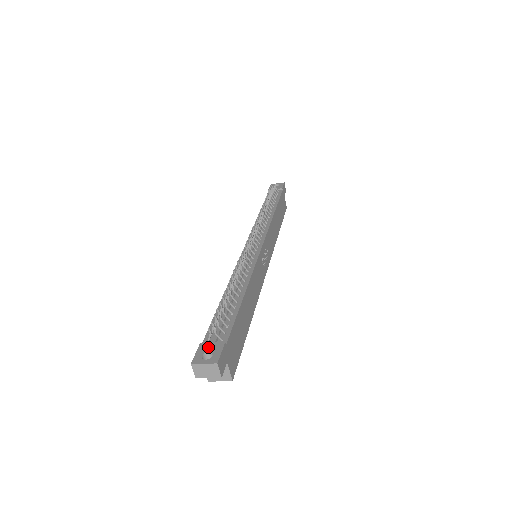
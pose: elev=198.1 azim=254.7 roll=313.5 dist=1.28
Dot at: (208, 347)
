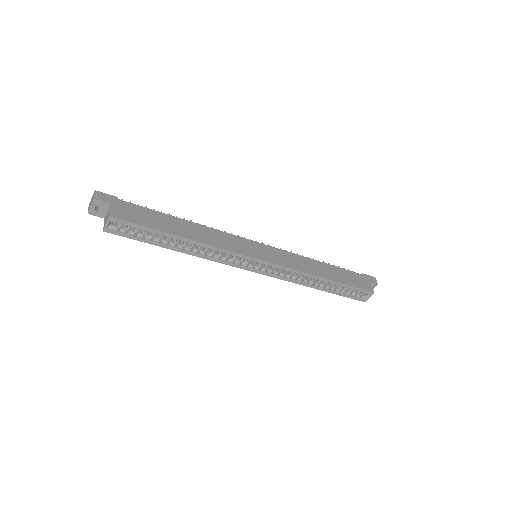
Dot at: occluded
